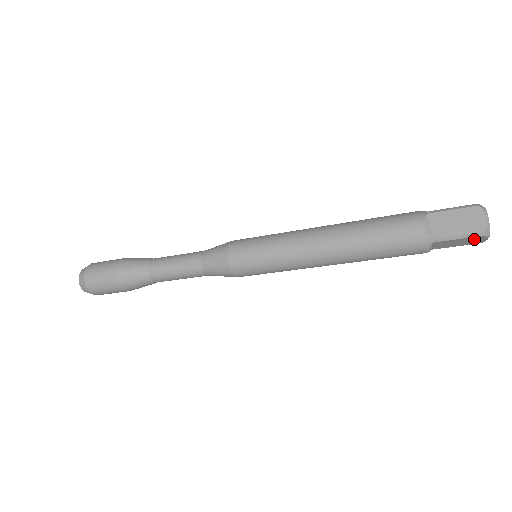
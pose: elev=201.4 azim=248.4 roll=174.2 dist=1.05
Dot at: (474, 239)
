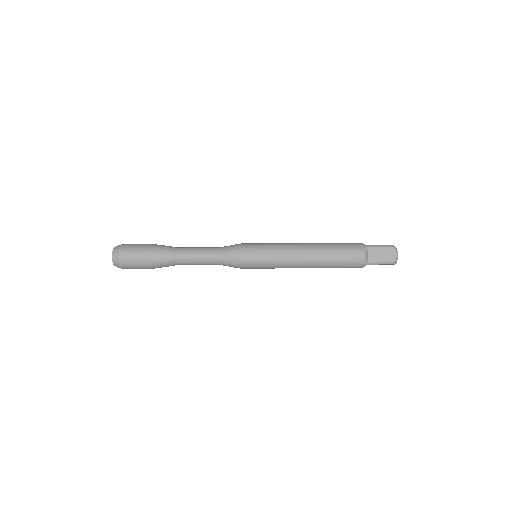
Dot at: occluded
